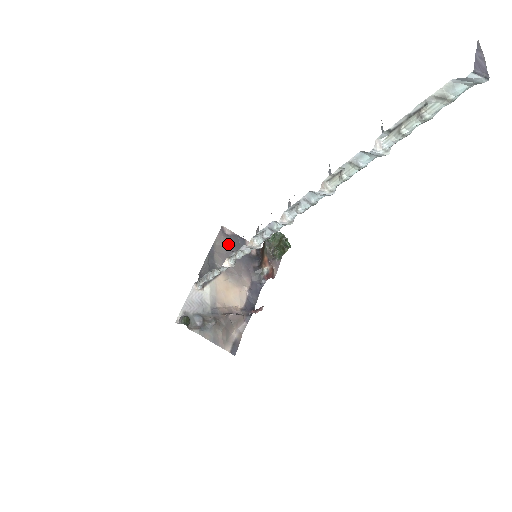
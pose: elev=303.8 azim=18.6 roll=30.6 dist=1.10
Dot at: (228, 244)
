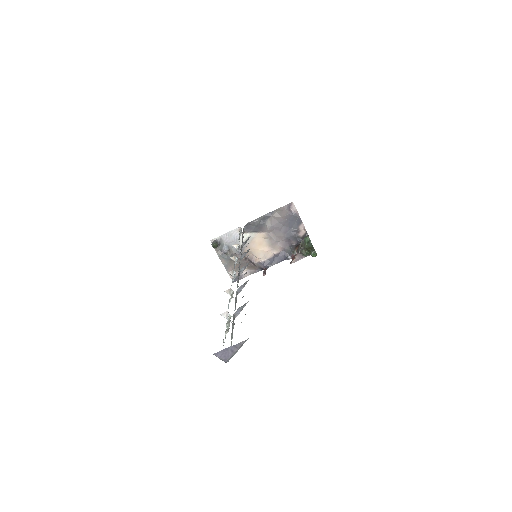
Dot at: (286, 217)
